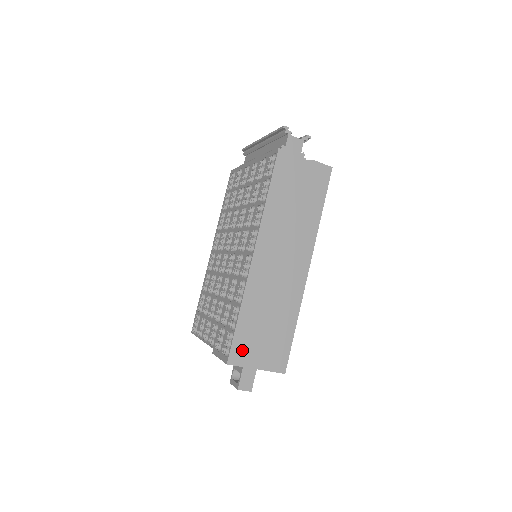
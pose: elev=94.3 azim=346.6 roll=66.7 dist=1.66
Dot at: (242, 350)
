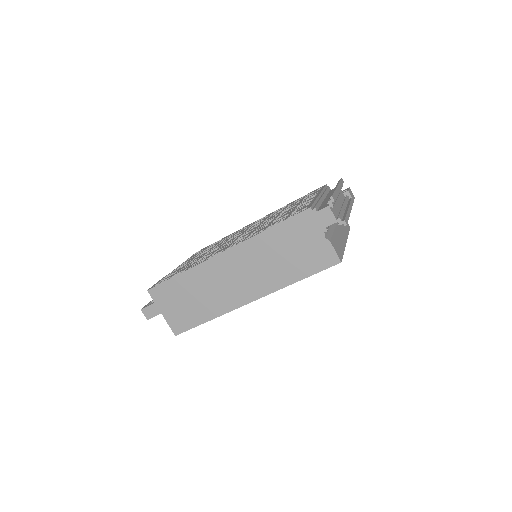
Dot at: (163, 294)
